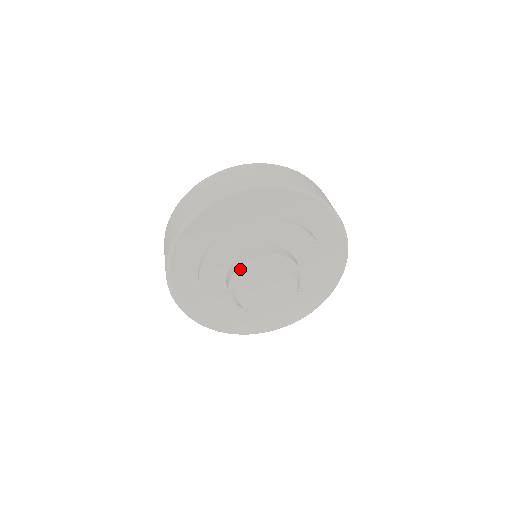
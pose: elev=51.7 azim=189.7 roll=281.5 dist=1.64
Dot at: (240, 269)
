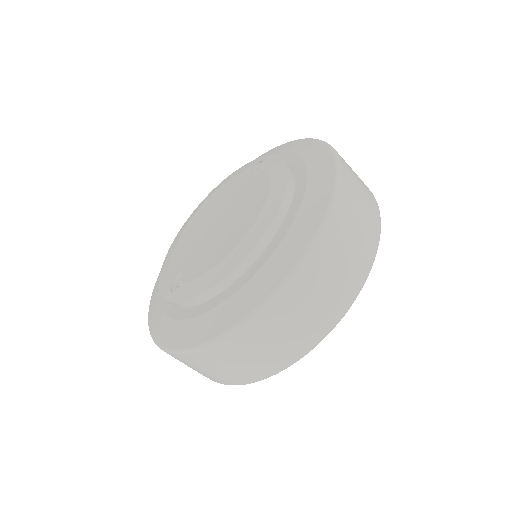
Dot at: occluded
